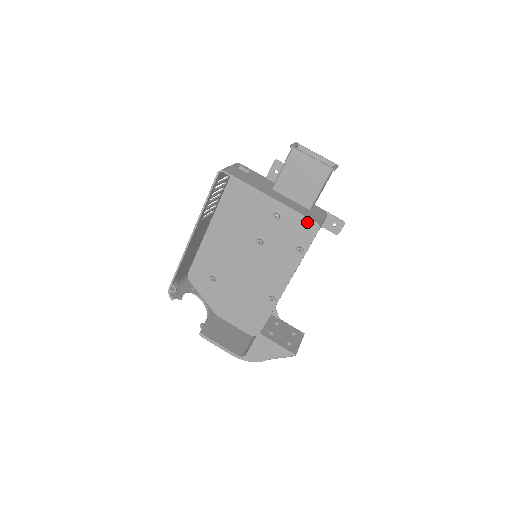
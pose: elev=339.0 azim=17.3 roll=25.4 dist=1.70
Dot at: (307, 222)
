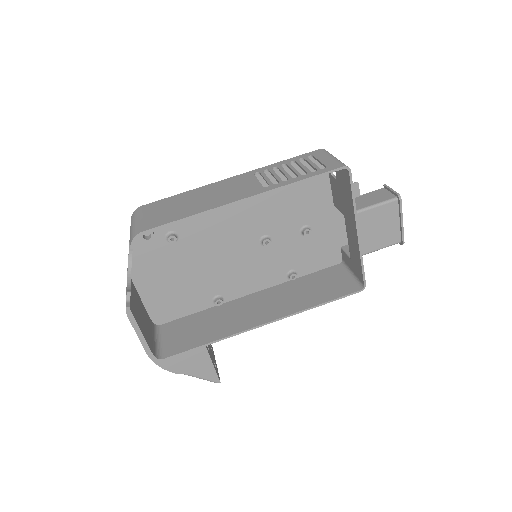
Dot at: (322, 257)
